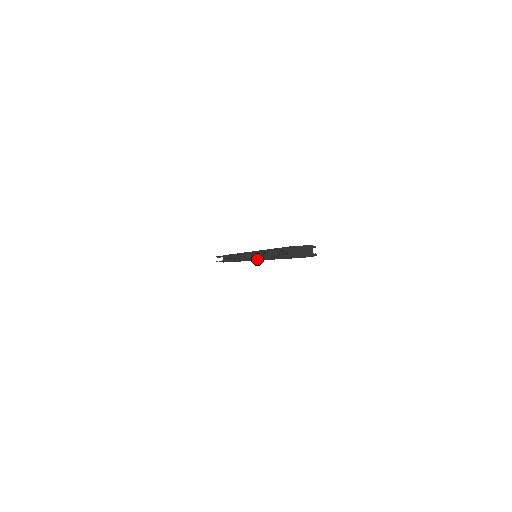
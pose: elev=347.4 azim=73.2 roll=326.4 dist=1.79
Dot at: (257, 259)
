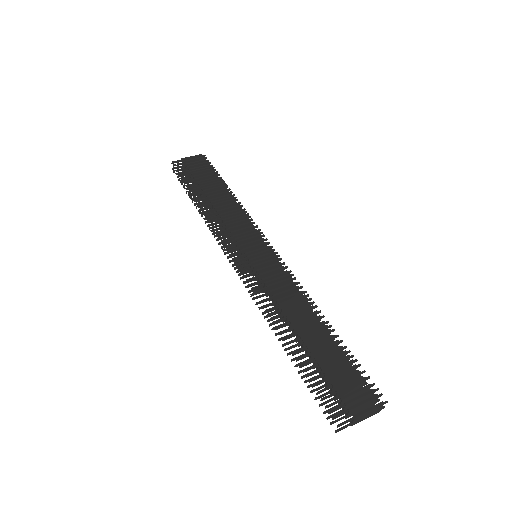
Dot at: (276, 335)
